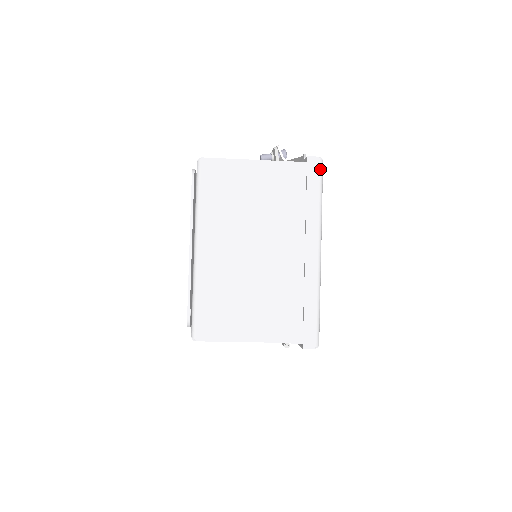
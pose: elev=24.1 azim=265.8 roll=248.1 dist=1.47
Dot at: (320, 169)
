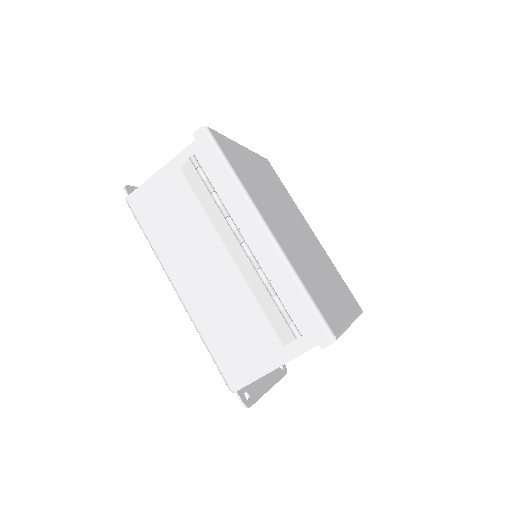
Dot at: occluded
